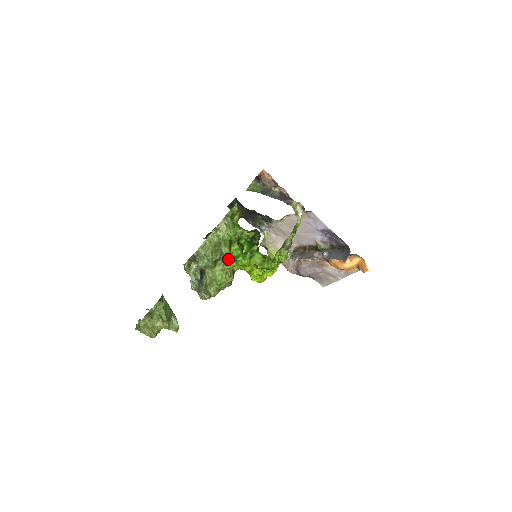
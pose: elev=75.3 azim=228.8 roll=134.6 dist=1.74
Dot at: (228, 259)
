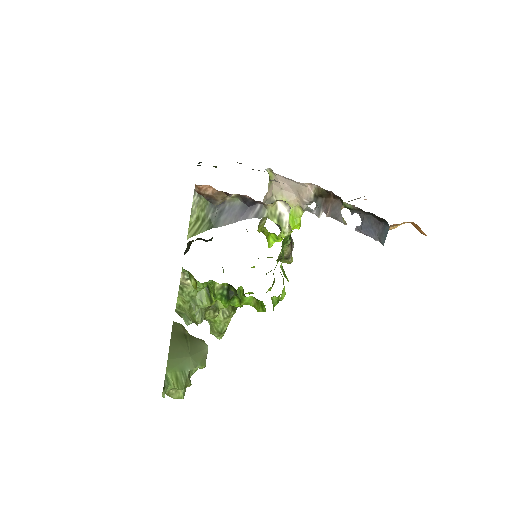
Dot at: (217, 300)
